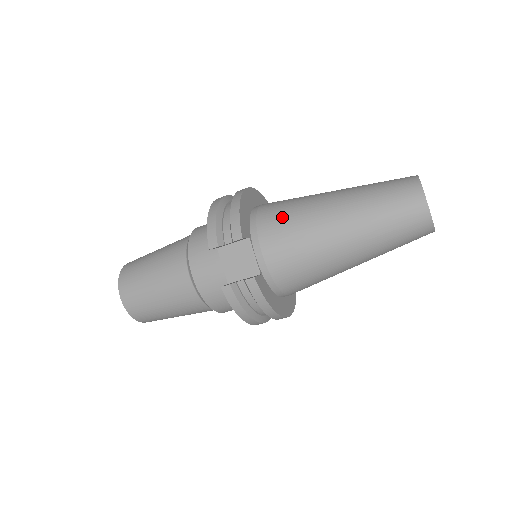
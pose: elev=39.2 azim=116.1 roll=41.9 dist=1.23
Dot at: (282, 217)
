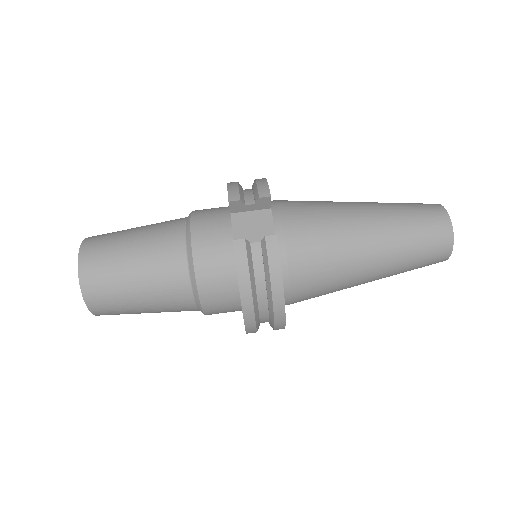
Dot at: (306, 203)
